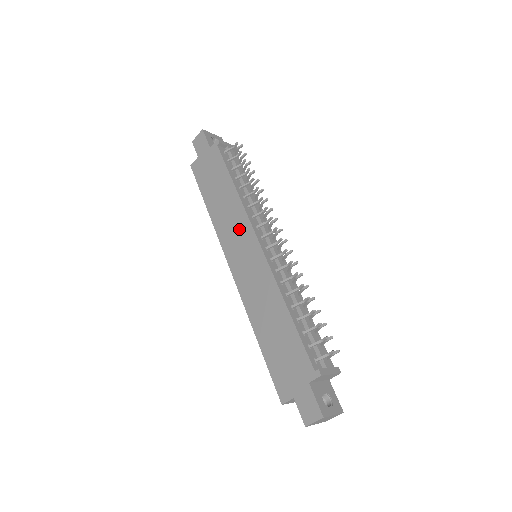
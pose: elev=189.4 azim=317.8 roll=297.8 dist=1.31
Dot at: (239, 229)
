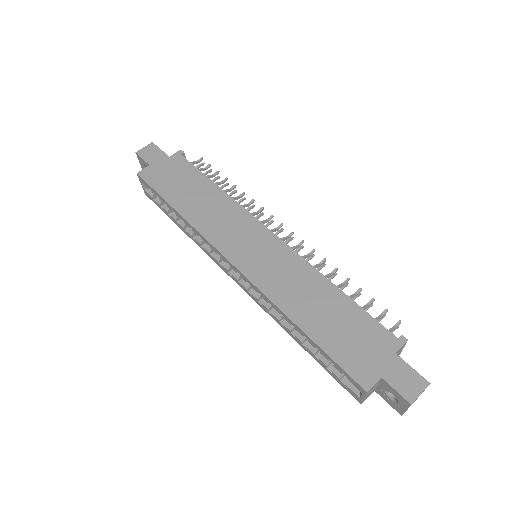
Dot at: (238, 224)
